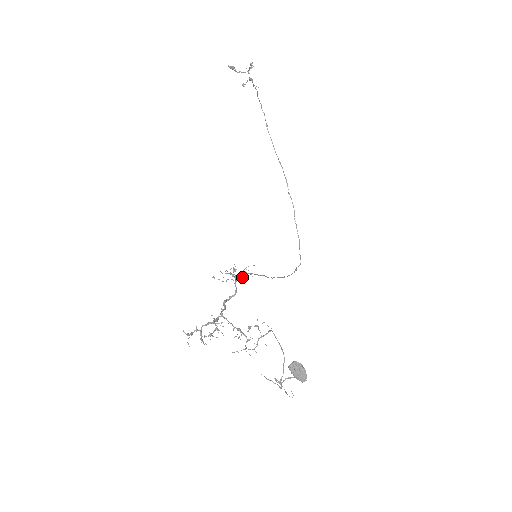
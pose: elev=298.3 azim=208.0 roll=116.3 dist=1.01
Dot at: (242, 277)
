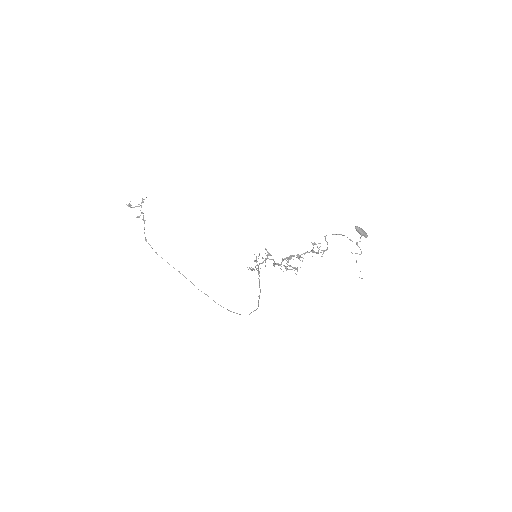
Dot at: (269, 253)
